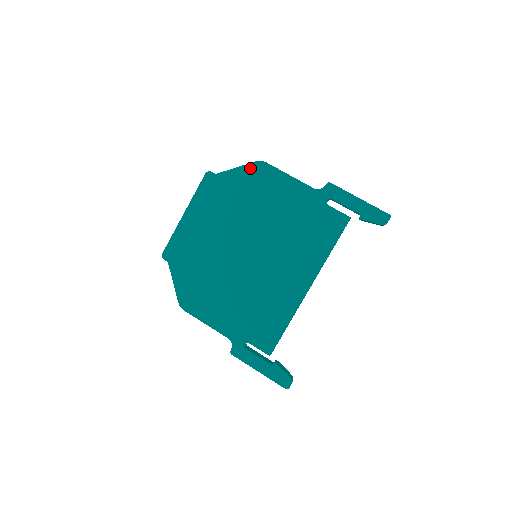
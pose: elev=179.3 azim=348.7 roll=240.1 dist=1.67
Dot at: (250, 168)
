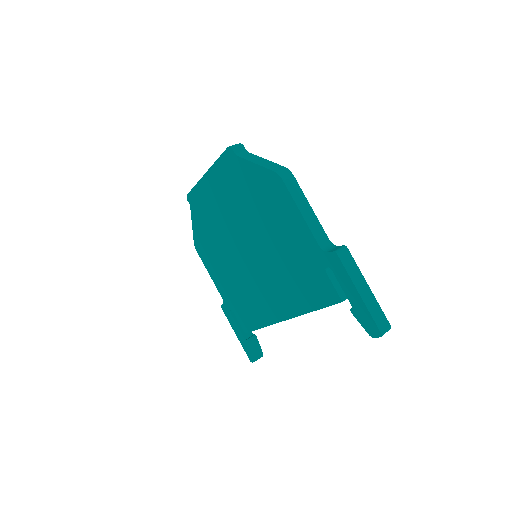
Dot at: (267, 174)
